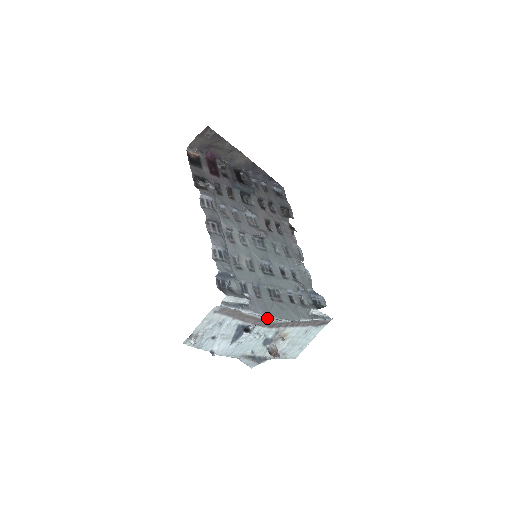
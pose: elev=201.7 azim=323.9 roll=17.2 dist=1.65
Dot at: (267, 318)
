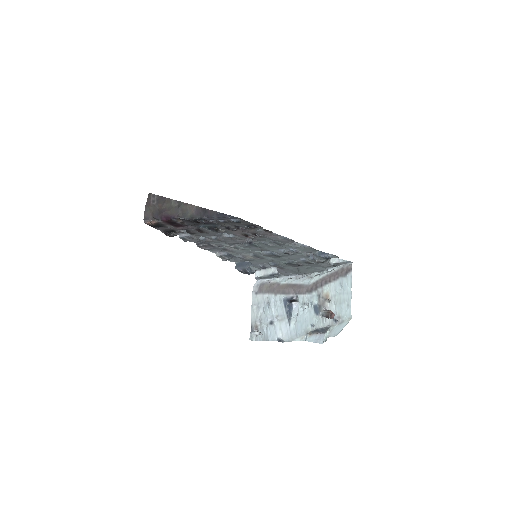
Dot at: (301, 277)
